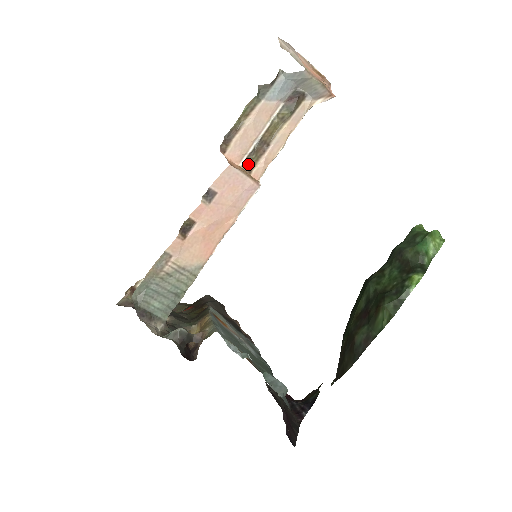
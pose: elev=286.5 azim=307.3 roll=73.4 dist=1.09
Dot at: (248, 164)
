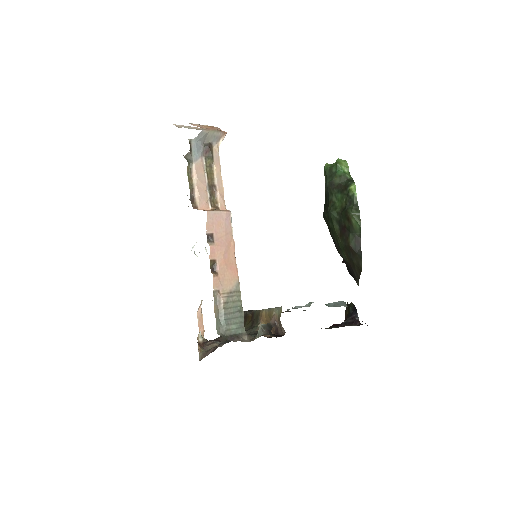
Dot at: (213, 205)
